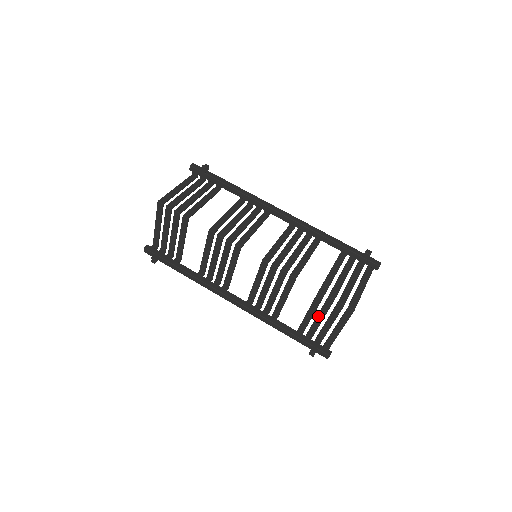
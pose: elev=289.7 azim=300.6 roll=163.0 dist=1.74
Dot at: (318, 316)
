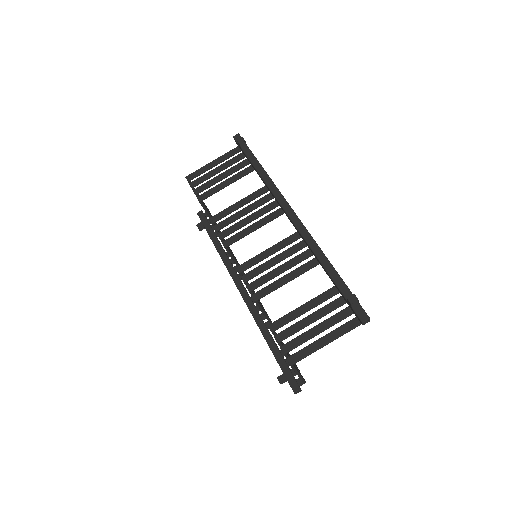
Dot at: occluded
